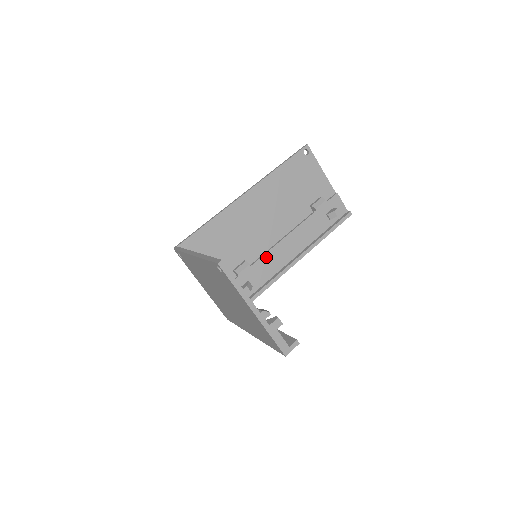
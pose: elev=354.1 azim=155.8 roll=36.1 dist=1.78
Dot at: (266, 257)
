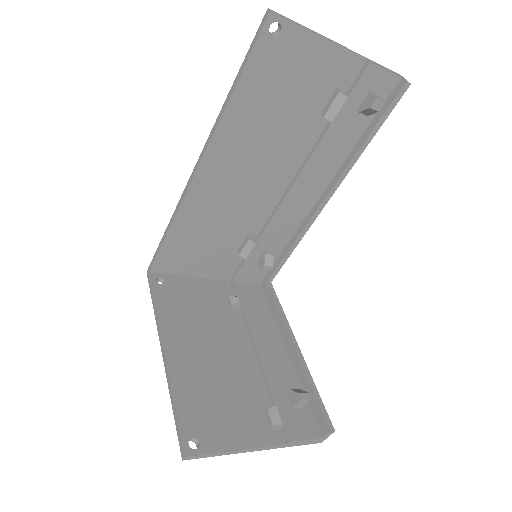
Dot at: (276, 218)
